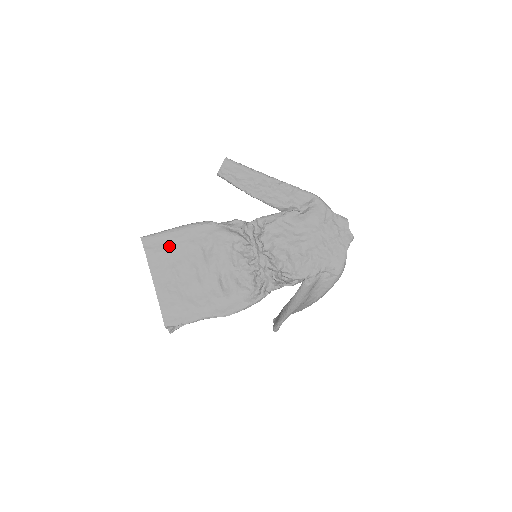
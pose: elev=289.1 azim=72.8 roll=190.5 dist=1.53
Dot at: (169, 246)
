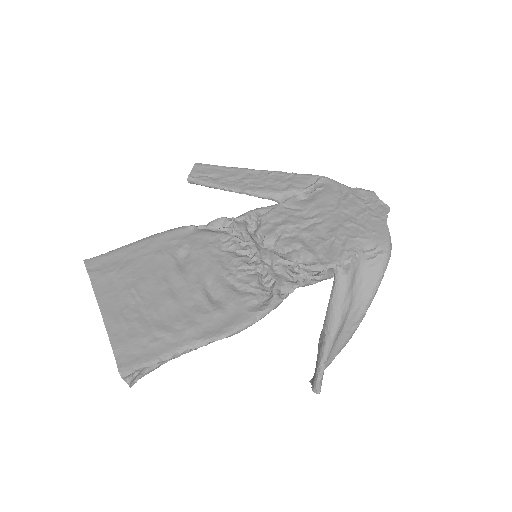
Dot at: (125, 263)
